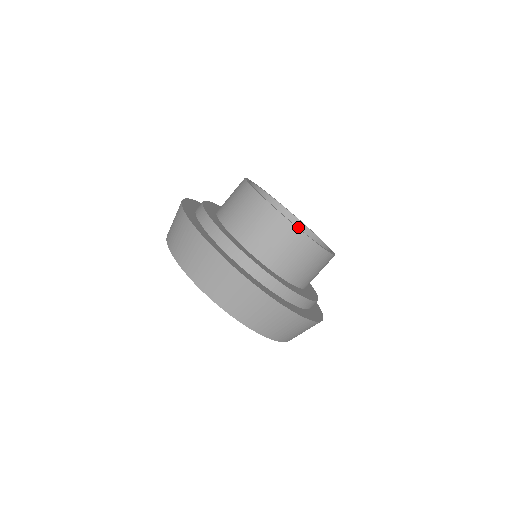
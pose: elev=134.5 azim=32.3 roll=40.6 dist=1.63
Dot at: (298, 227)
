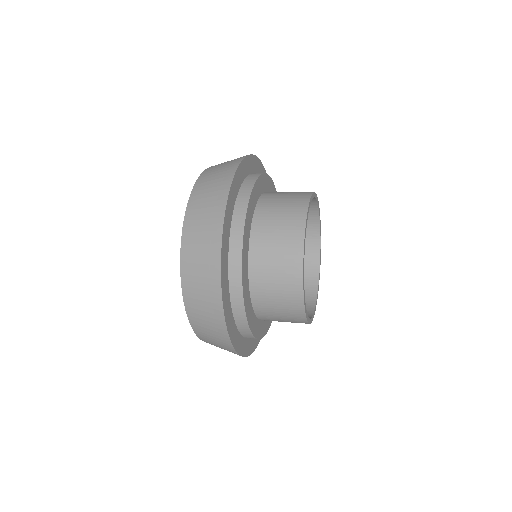
Dot at: (307, 311)
